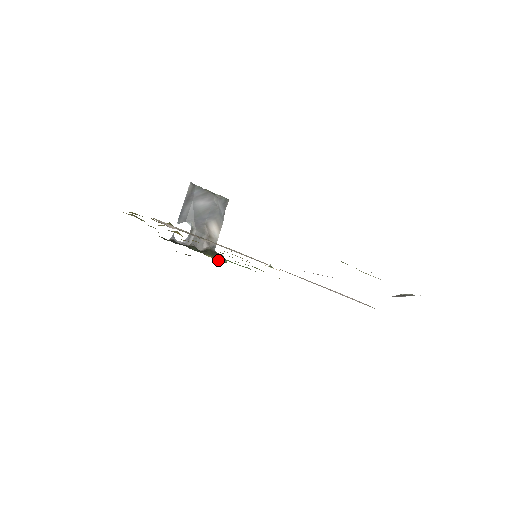
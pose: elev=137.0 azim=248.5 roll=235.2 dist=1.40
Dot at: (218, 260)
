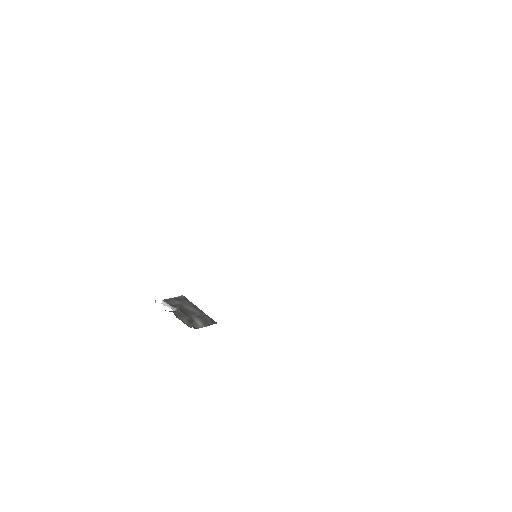
Dot at: occluded
